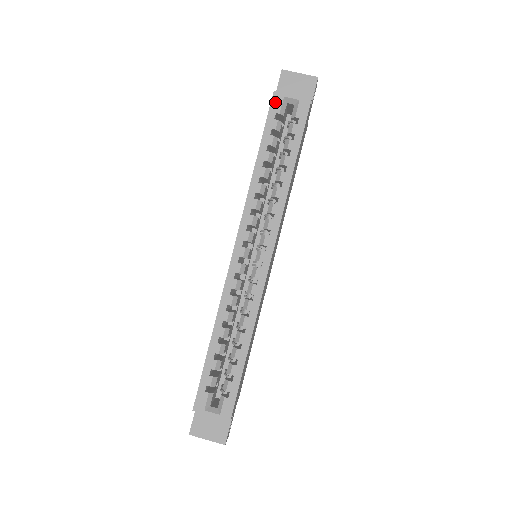
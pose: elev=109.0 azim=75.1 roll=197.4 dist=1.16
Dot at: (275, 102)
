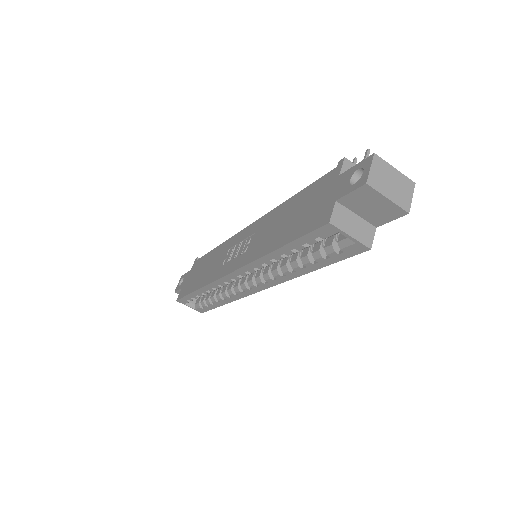
Dot at: (324, 230)
